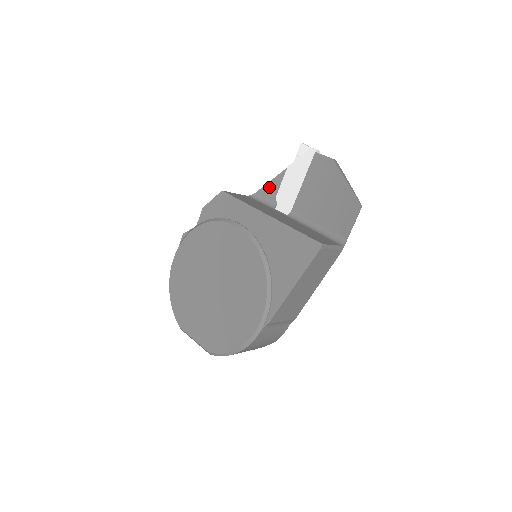
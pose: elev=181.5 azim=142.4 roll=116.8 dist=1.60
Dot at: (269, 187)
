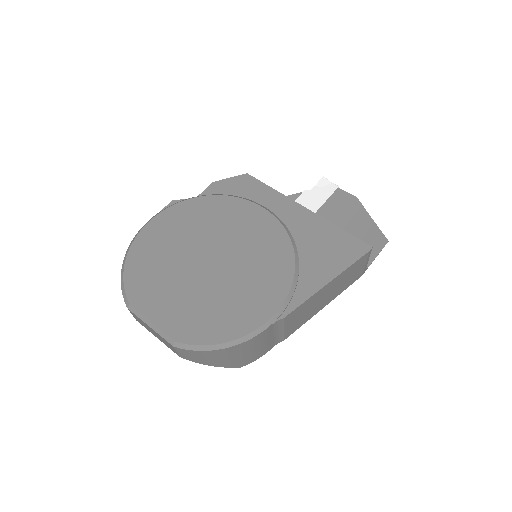
Dot at: occluded
